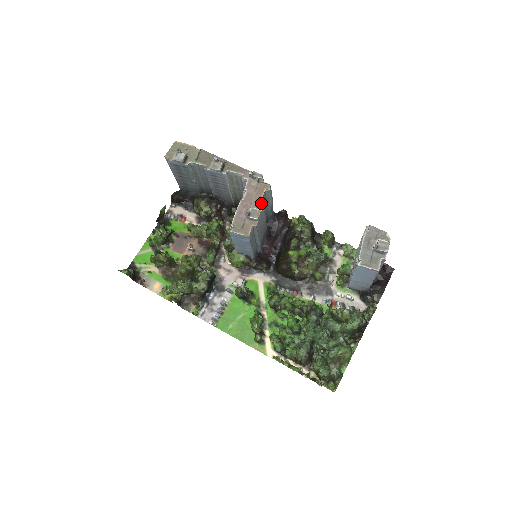
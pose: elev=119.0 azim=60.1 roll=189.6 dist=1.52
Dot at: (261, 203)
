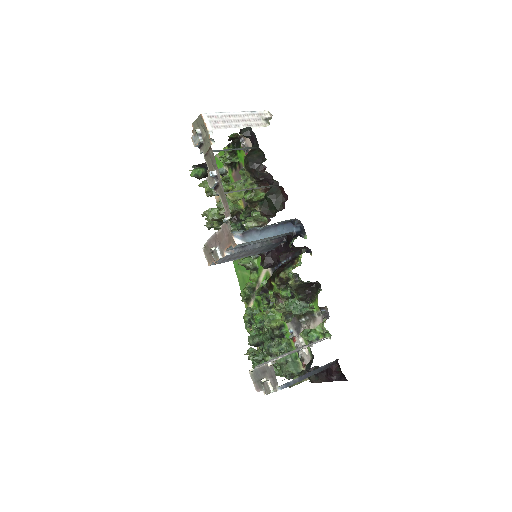
Dot at: (229, 249)
